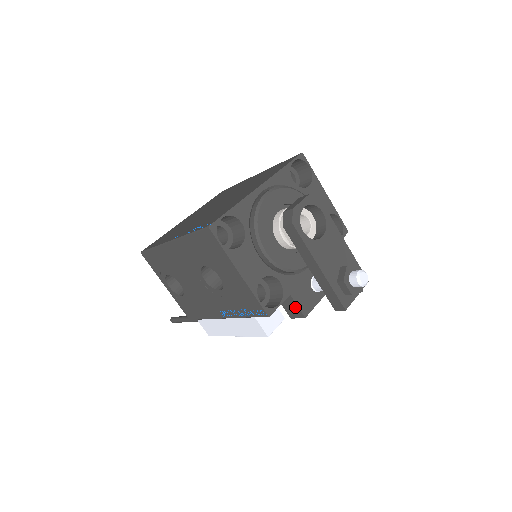
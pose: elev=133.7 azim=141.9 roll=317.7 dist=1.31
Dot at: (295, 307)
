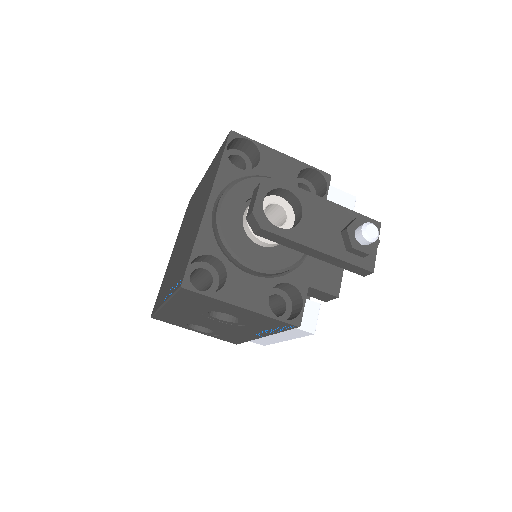
Dot at: (322, 293)
